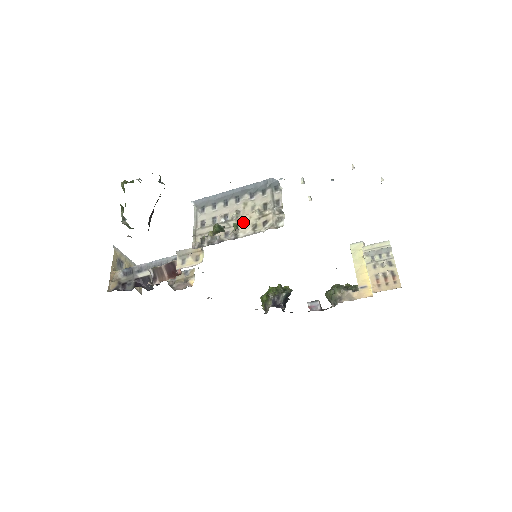
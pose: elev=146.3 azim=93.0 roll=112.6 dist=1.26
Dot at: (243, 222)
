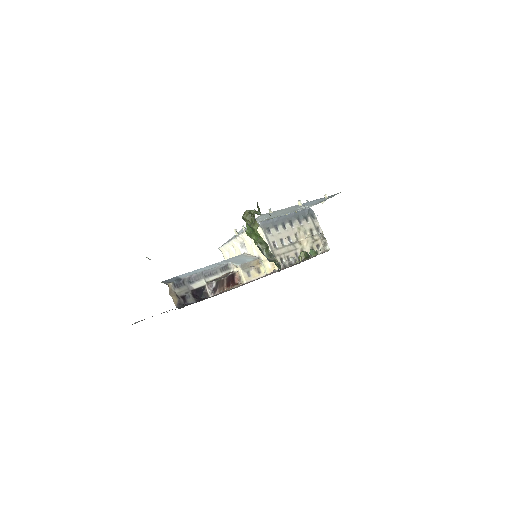
Dot at: (304, 245)
